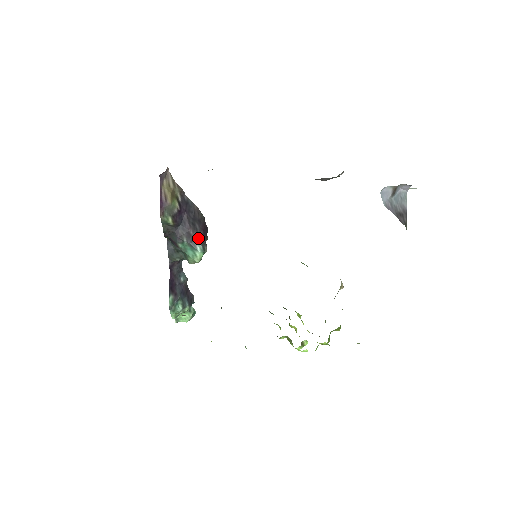
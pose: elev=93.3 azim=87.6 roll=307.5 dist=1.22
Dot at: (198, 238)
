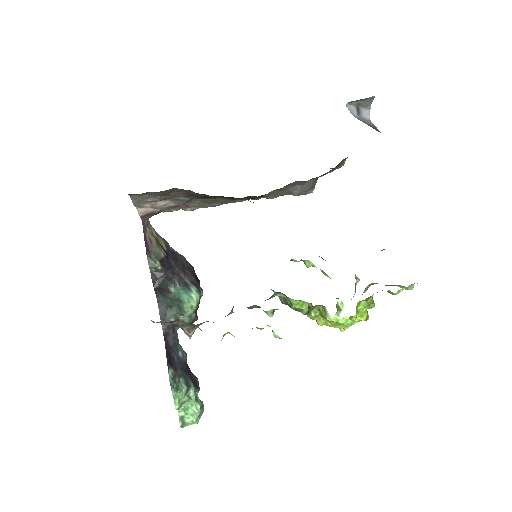
Dot at: (191, 282)
